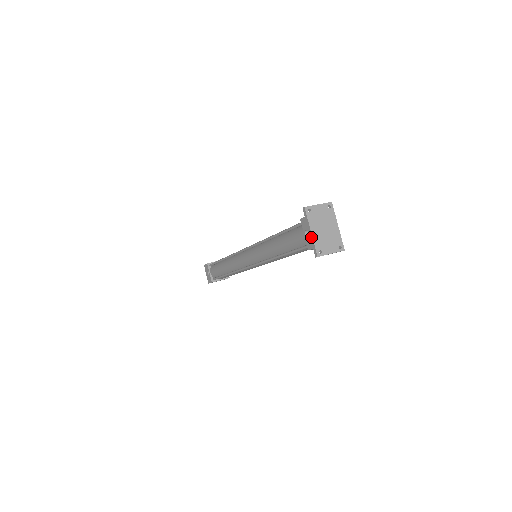
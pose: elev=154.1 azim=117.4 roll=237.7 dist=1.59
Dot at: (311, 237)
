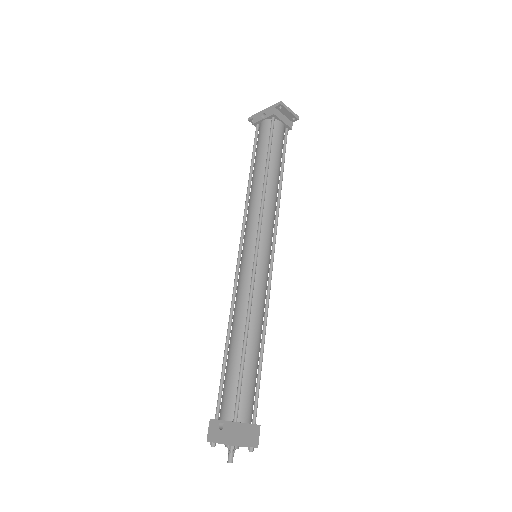
Dot at: (267, 109)
